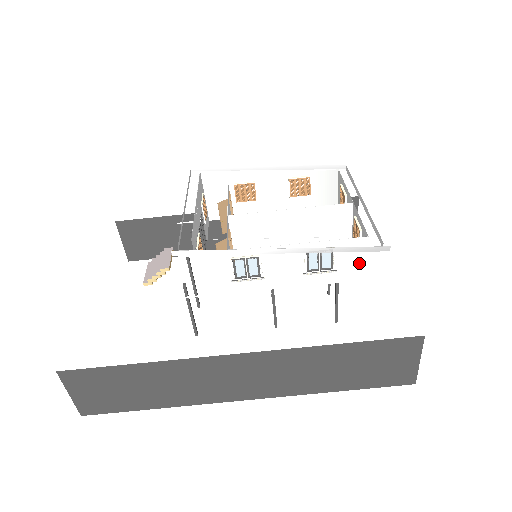
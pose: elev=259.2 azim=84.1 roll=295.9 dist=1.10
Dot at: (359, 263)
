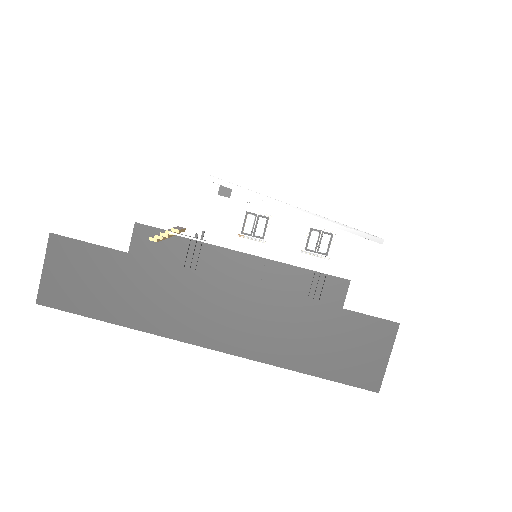
Dot at: (351, 259)
